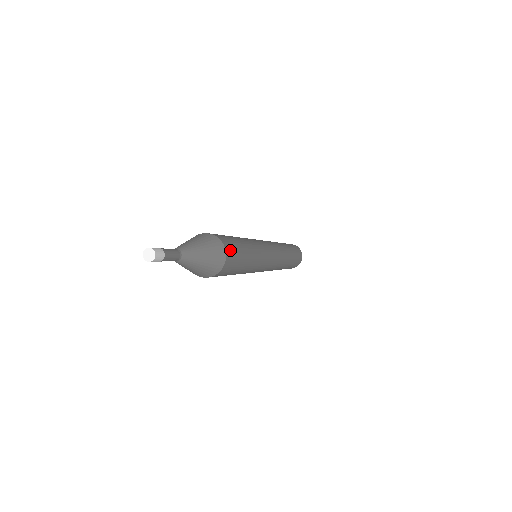
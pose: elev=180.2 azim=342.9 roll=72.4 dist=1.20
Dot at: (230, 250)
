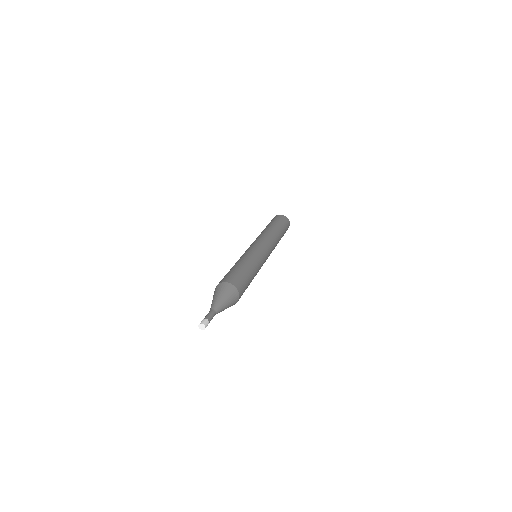
Dot at: (240, 286)
